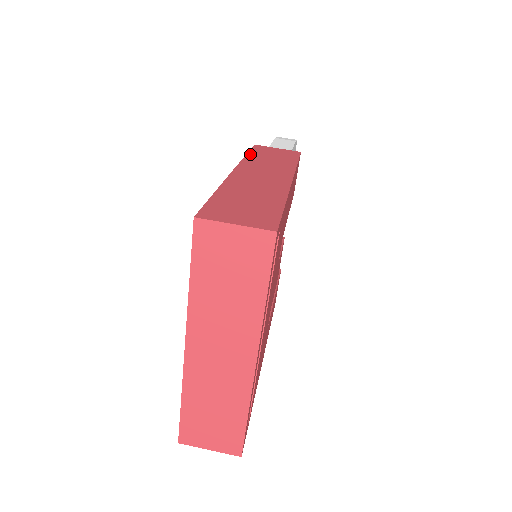
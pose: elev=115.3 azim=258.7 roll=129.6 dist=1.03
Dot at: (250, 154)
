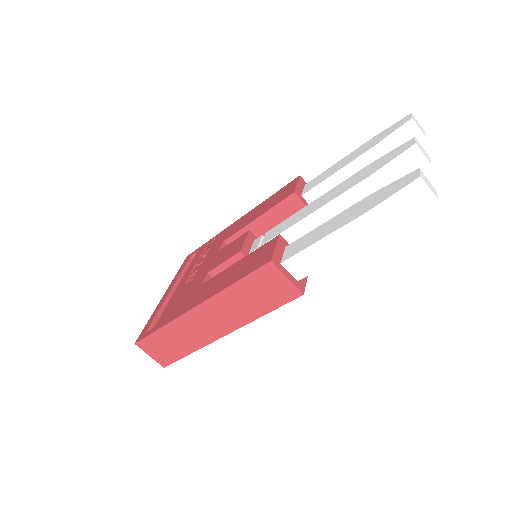
Dot at: (238, 284)
